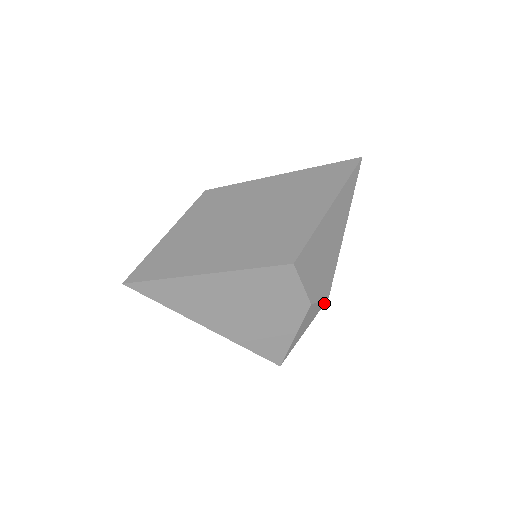
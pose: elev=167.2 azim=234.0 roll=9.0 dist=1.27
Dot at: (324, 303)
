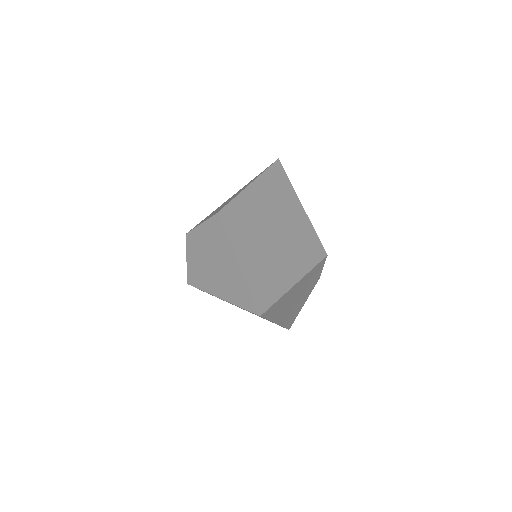
Dot at: occluded
